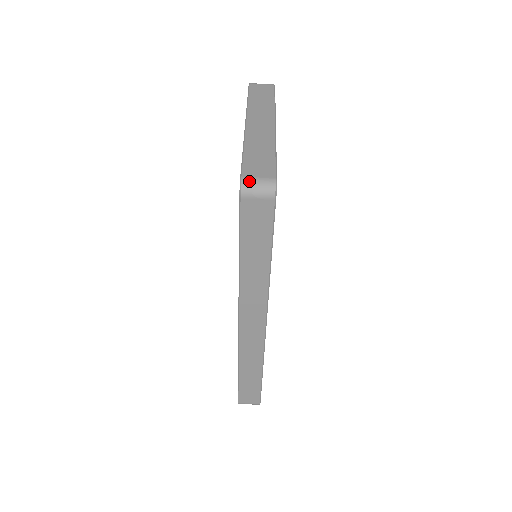
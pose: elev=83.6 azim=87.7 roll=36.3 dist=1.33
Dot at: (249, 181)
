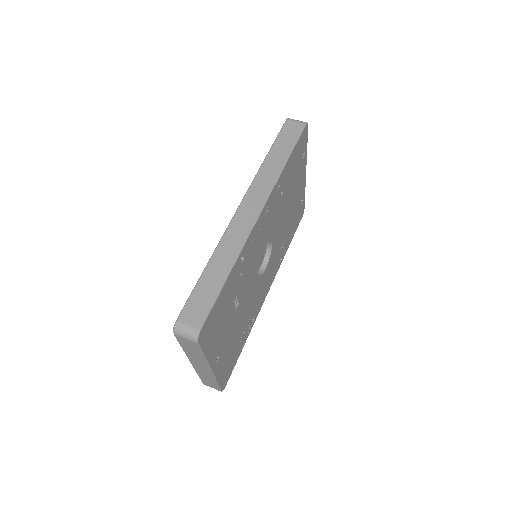
Dot at: occluded
